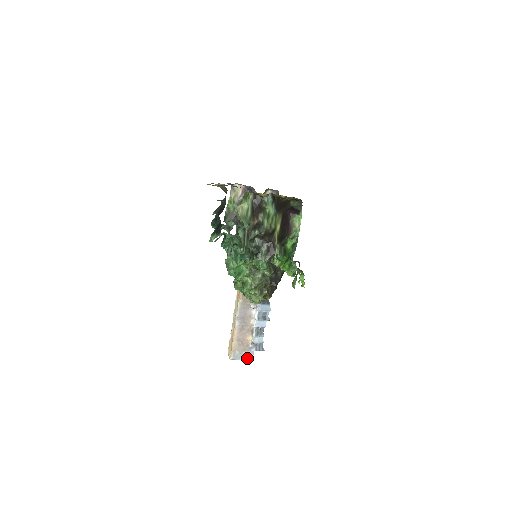
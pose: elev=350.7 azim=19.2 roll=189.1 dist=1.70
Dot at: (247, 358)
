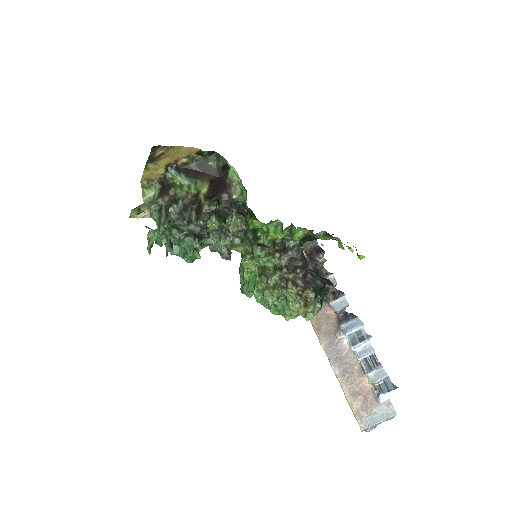
Dot at: (386, 417)
